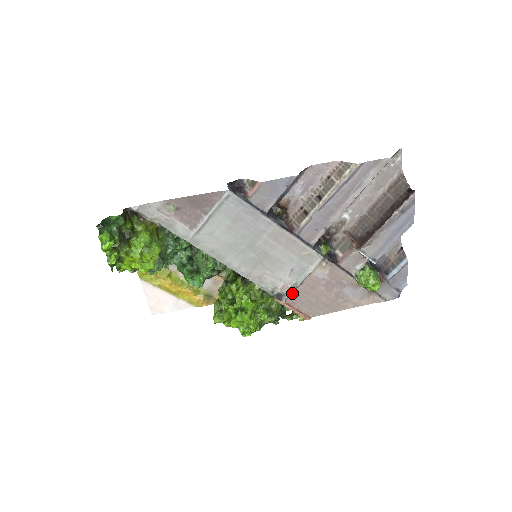
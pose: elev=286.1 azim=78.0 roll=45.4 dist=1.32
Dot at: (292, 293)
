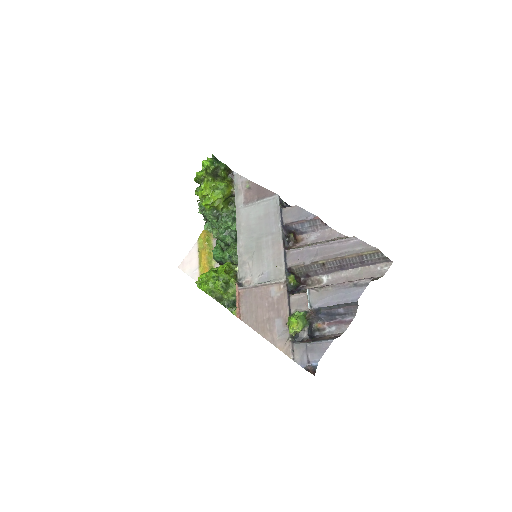
Dot at: (248, 289)
